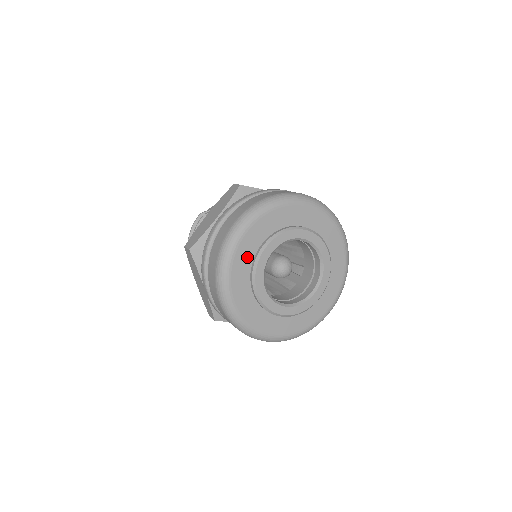
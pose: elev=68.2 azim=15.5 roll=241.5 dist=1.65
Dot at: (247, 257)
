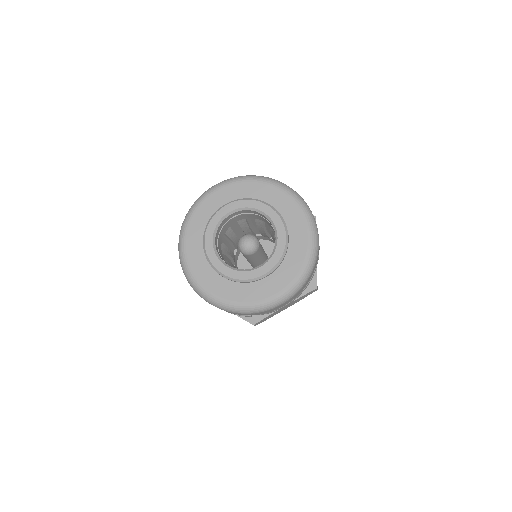
Dot at: (210, 211)
